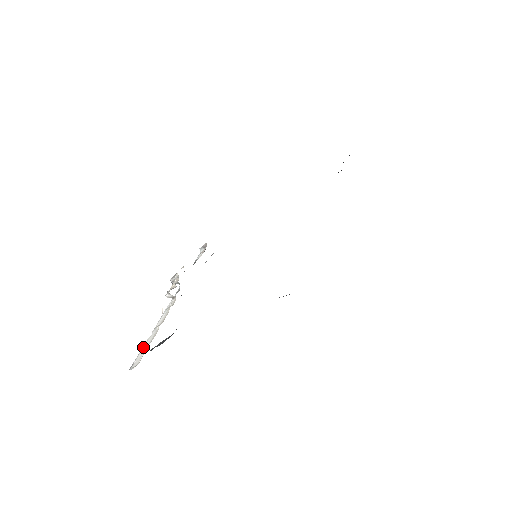
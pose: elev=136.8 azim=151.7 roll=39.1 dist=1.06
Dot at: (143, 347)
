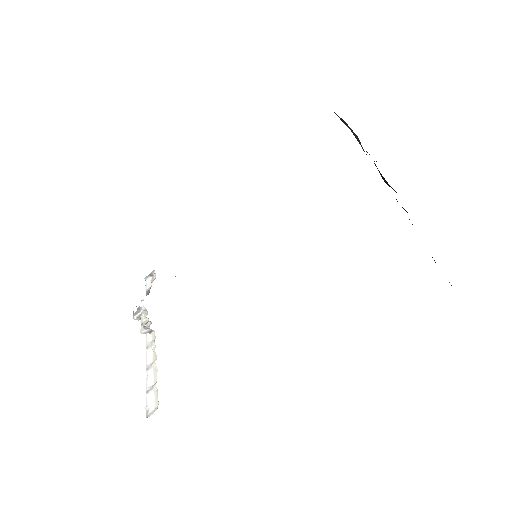
Dot at: (147, 390)
